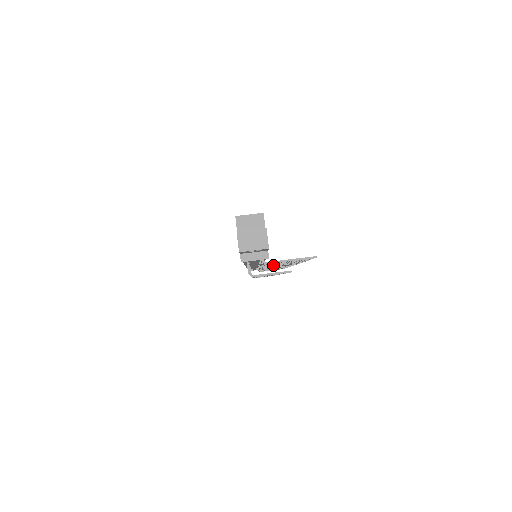
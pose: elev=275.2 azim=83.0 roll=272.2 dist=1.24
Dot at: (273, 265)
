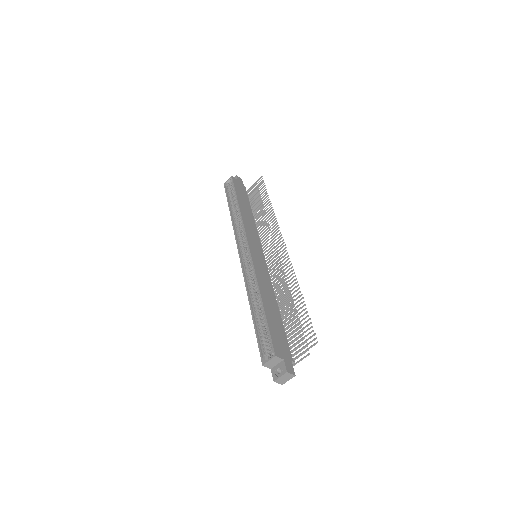
Dot at: occluded
